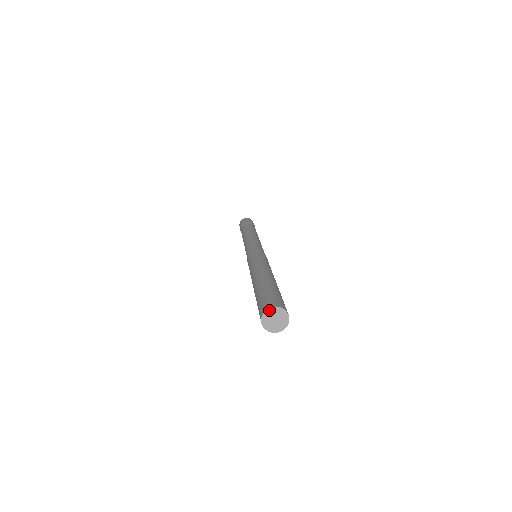
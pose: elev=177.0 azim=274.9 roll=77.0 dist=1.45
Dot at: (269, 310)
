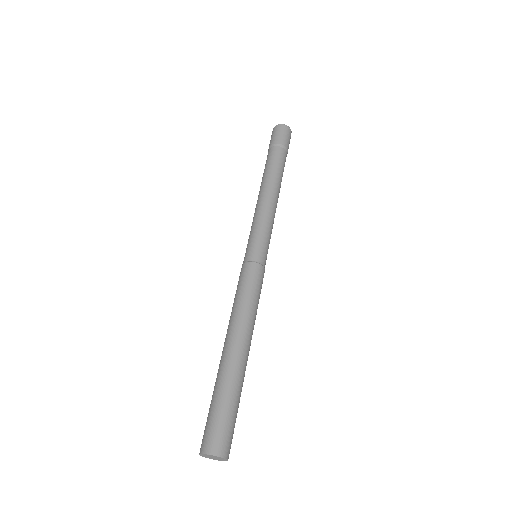
Dot at: (201, 454)
